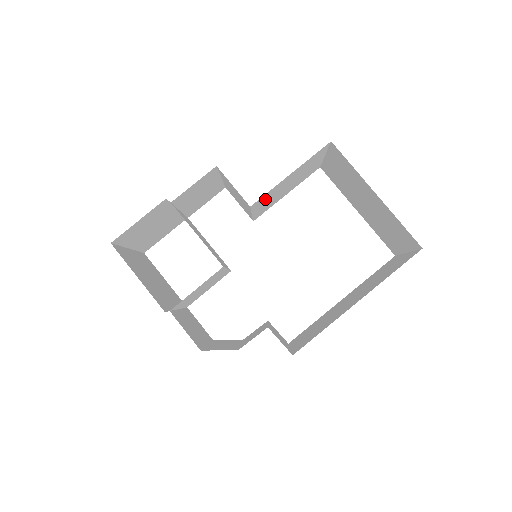
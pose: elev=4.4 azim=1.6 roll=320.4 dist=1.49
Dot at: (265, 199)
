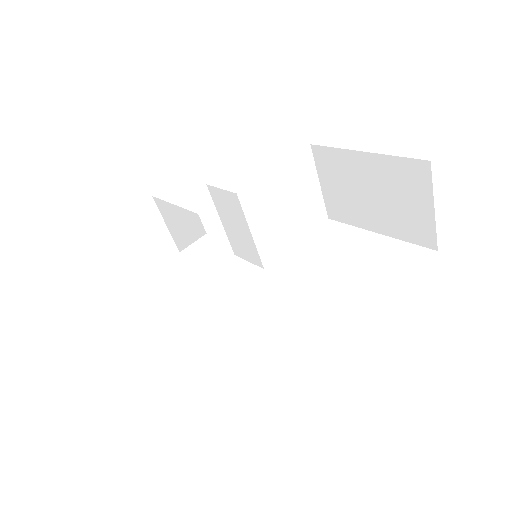
Dot at: (258, 205)
